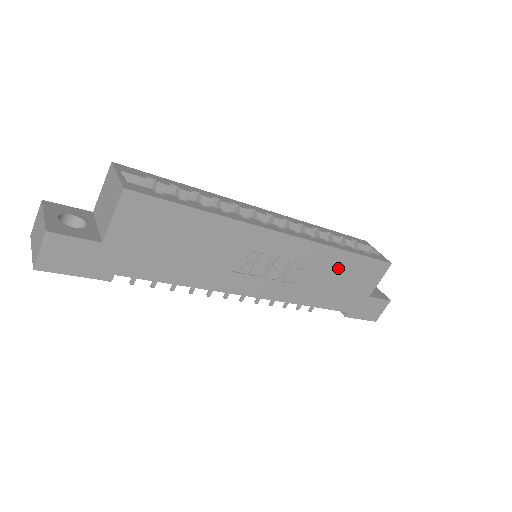
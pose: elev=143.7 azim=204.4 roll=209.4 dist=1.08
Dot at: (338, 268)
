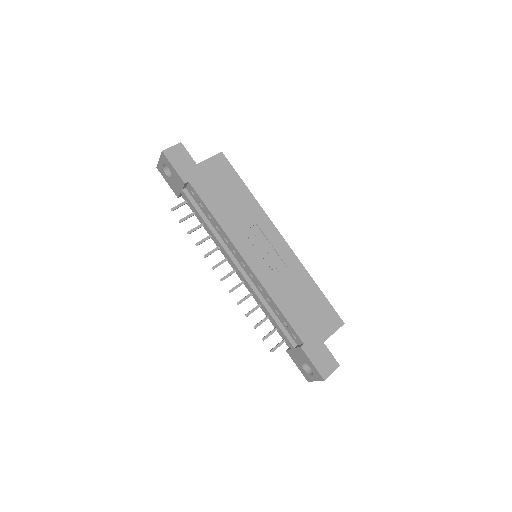
Dot at: (306, 291)
